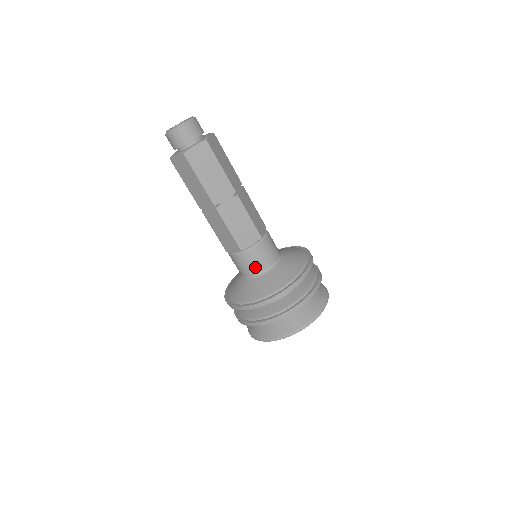
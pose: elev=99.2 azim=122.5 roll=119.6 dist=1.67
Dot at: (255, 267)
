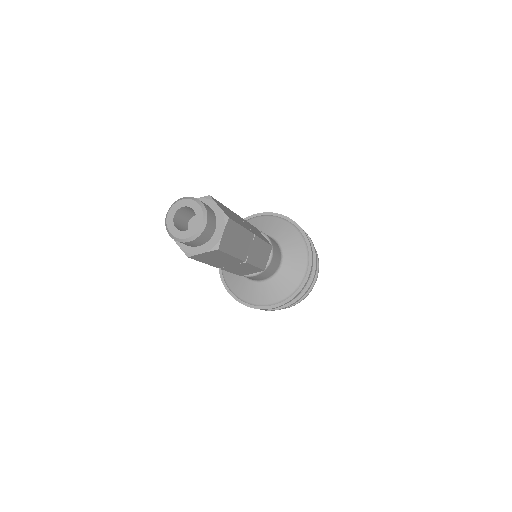
Dot at: occluded
